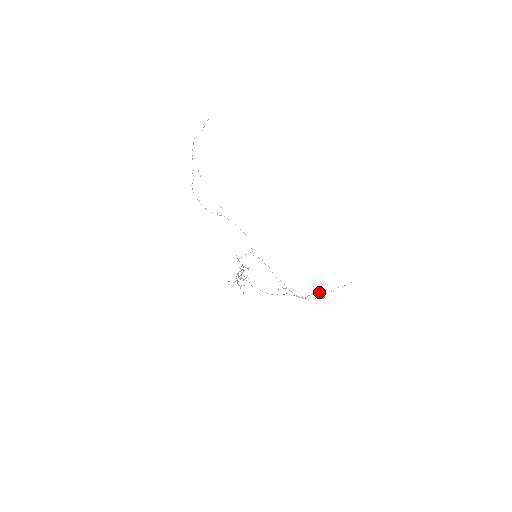
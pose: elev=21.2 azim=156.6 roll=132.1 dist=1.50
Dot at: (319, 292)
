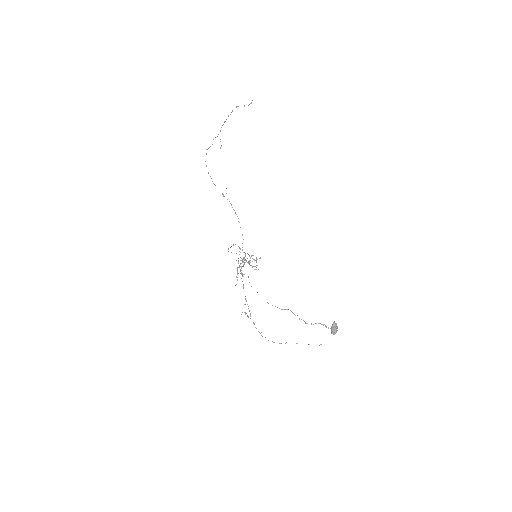
Dot at: (333, 324)
